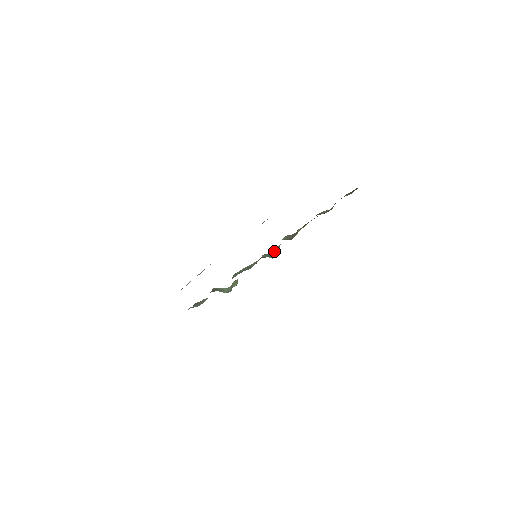
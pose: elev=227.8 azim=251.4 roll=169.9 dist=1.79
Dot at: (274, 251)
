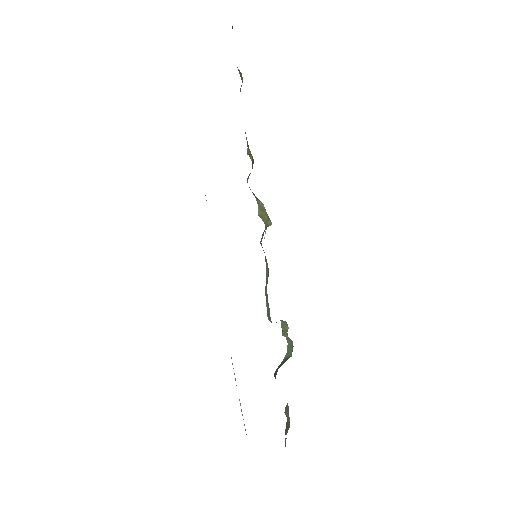
Dot at: (262, 218)
